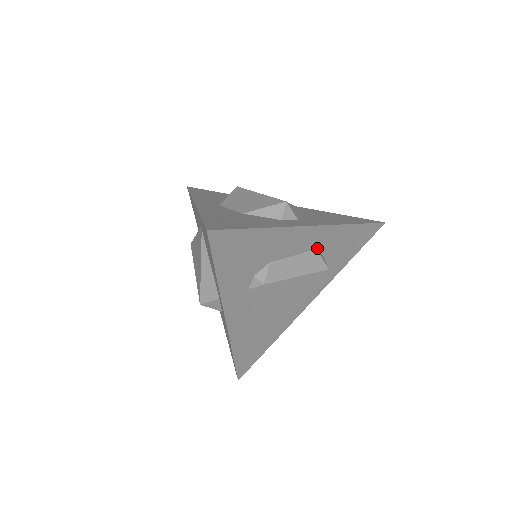
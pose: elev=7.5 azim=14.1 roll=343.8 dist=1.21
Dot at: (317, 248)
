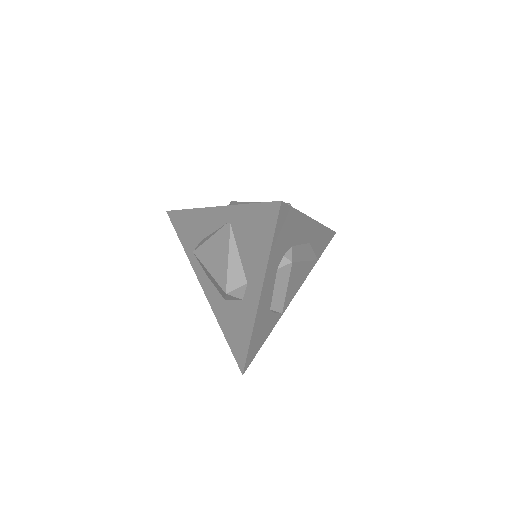
Dot at: (310, 242)
